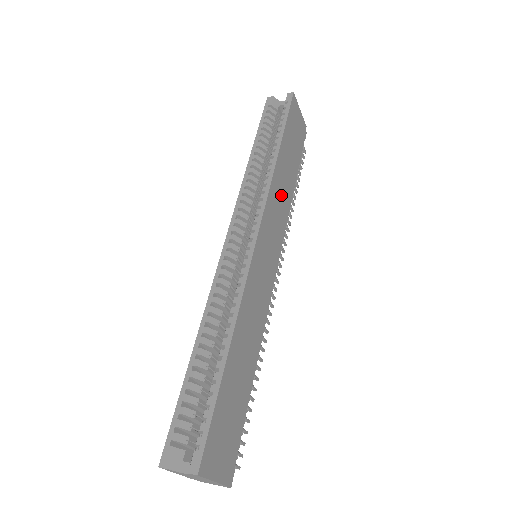
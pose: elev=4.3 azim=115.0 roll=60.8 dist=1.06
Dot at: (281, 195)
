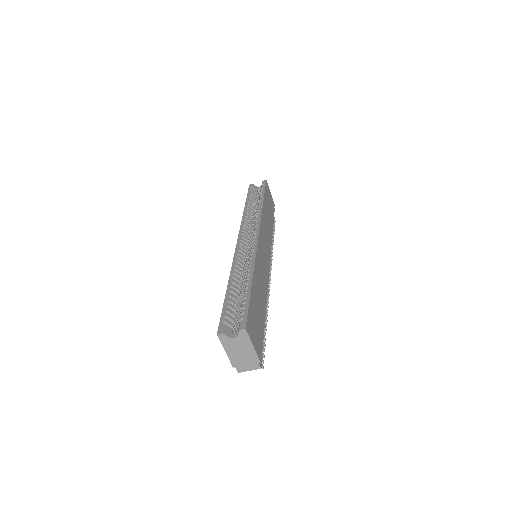
Dot at: (267, 227)
